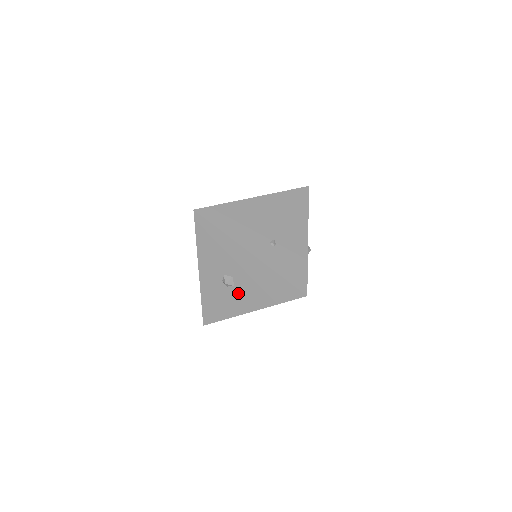
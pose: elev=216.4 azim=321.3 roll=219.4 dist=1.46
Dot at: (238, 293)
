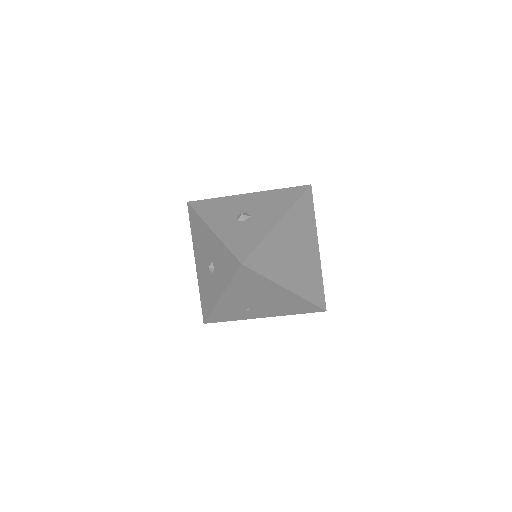
Dot at: (258, 218)
